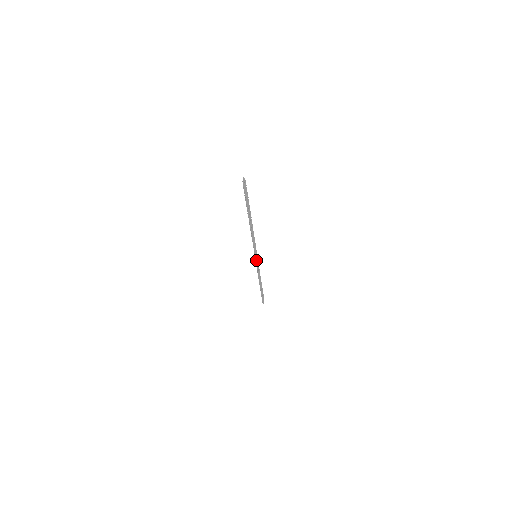
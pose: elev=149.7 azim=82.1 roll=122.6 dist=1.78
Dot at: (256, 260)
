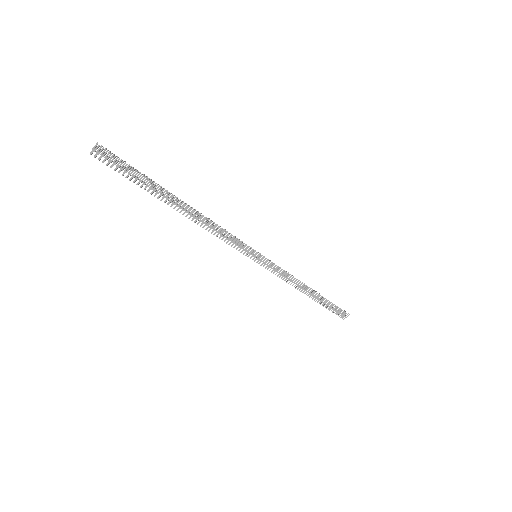
Dot at: (258, 261)
